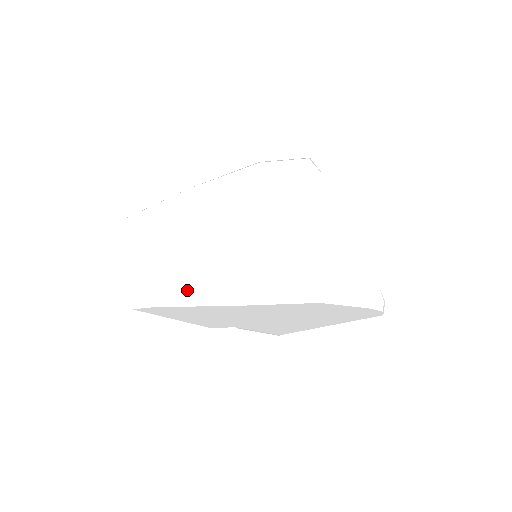
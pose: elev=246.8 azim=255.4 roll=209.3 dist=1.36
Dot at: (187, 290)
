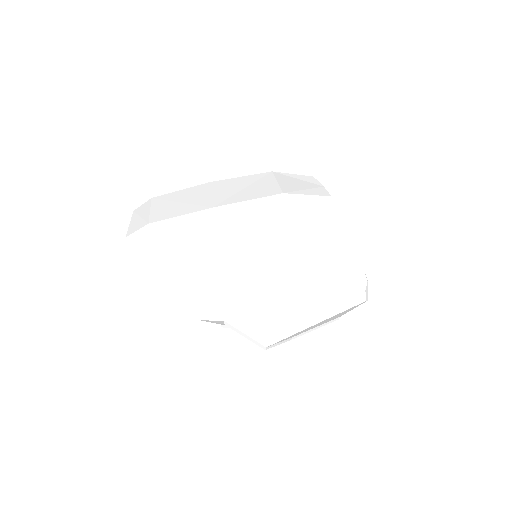
Dot at: (189, 247)
